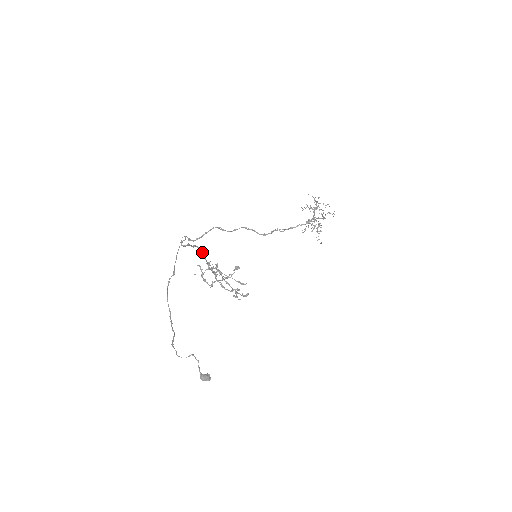
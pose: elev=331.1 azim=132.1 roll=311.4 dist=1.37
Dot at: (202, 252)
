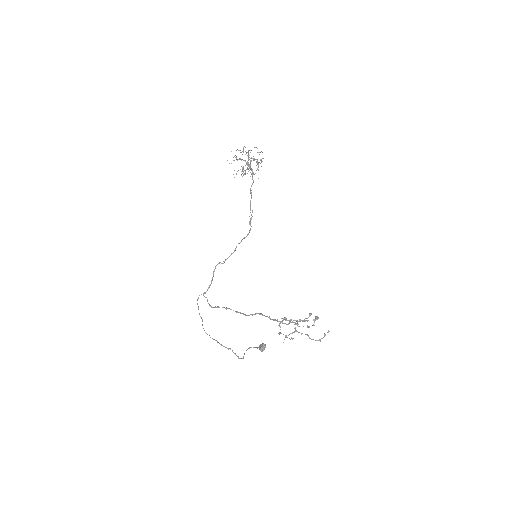
Dot at: occluded
